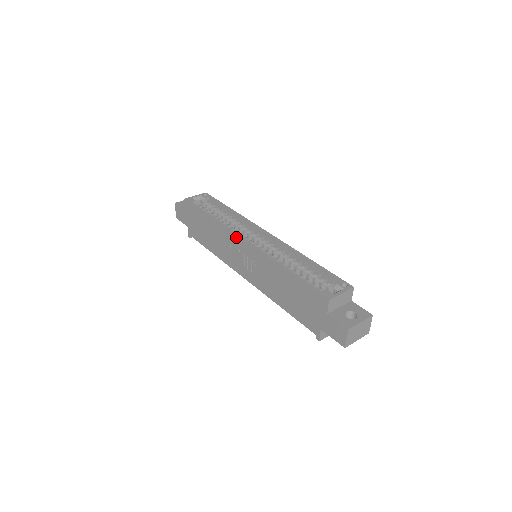
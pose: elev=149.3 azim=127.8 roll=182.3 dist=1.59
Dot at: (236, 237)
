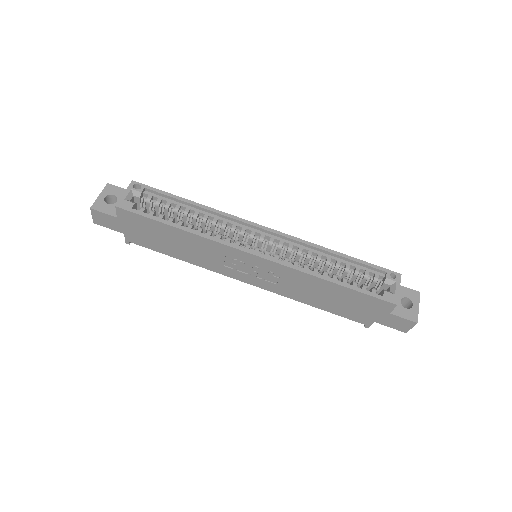
Dot at: (240, 252)
